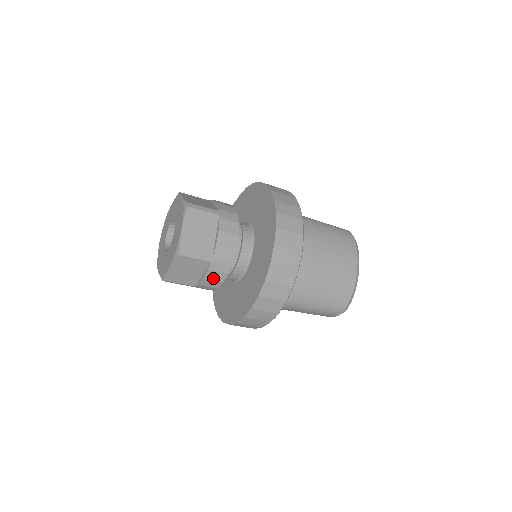
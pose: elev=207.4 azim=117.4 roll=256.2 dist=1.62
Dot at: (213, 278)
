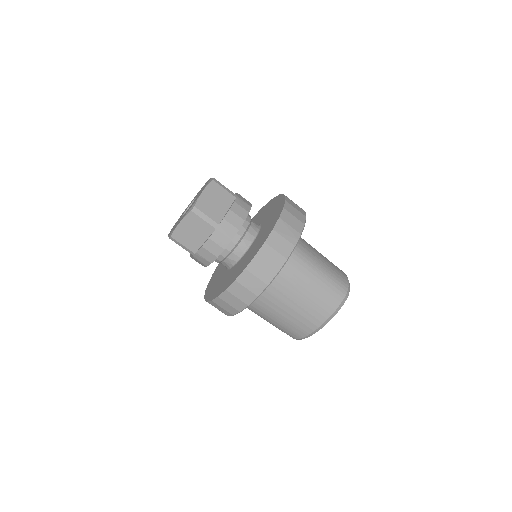
Dot at: (237, 213)
